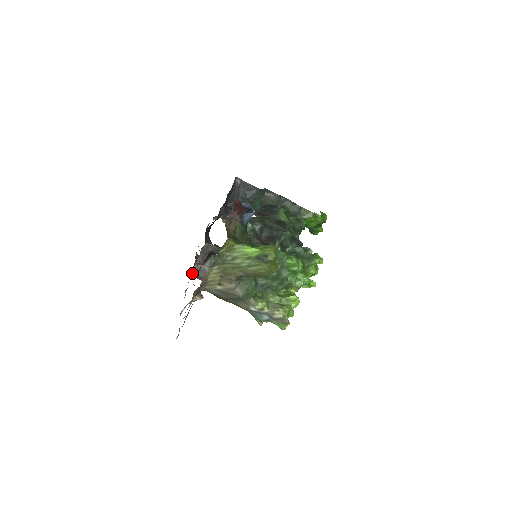
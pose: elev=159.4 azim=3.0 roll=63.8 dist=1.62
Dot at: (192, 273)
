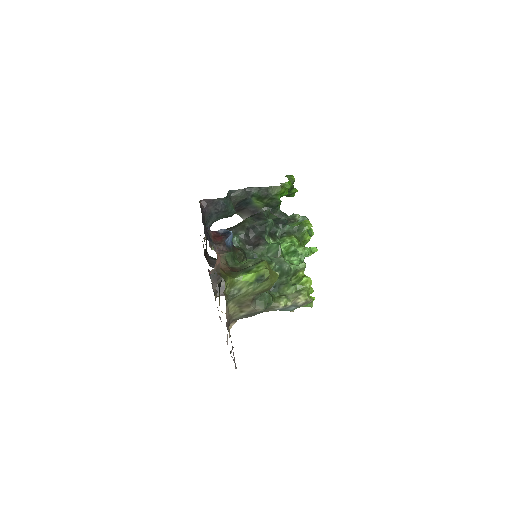
Dot at: (215, 295)
